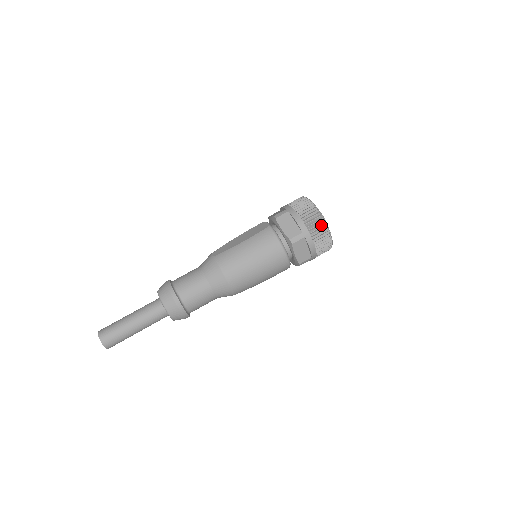
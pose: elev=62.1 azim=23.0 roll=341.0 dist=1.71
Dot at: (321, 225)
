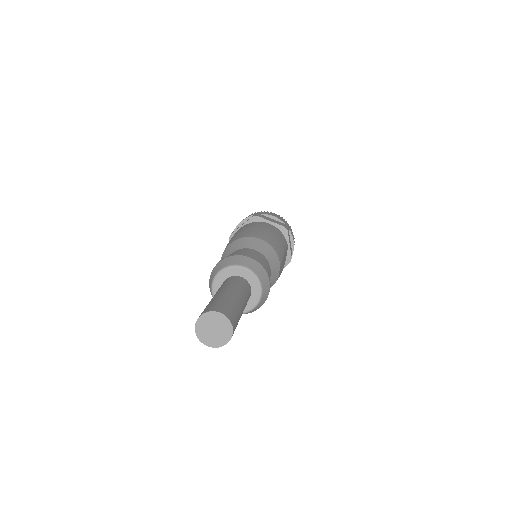
Dot at: occluded
